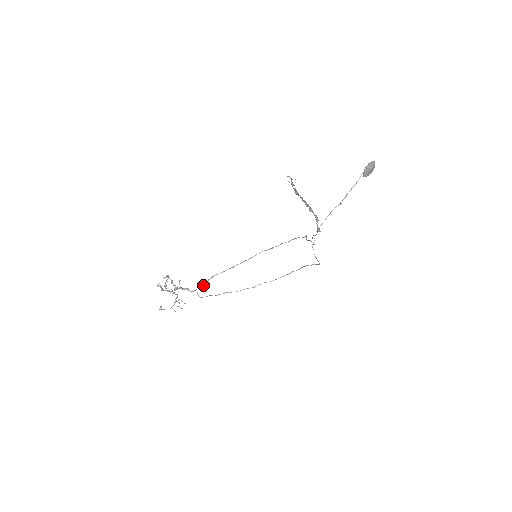
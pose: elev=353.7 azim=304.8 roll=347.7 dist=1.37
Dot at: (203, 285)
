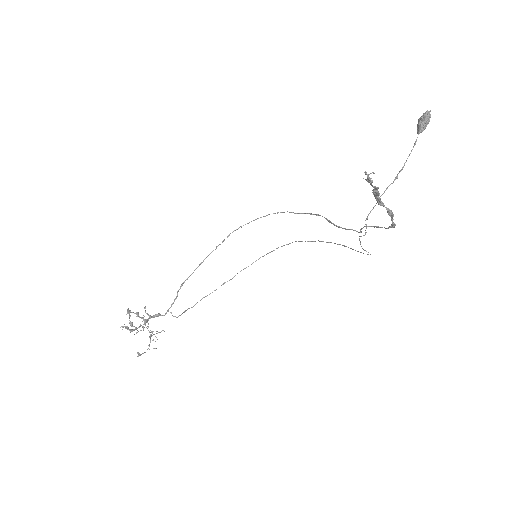
Dot at: (174, 301)
